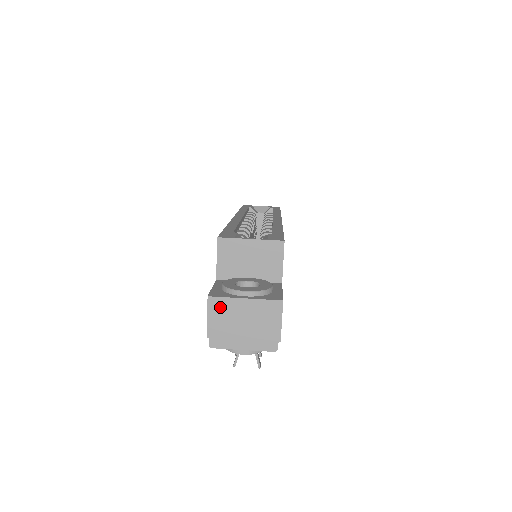
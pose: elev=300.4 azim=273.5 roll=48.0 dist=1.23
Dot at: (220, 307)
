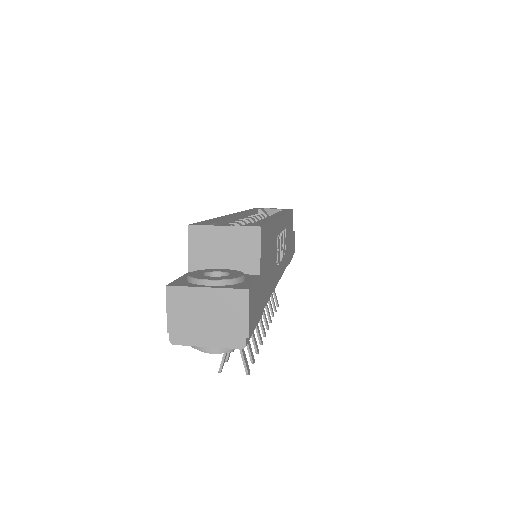
Dot at: (180, 298)
